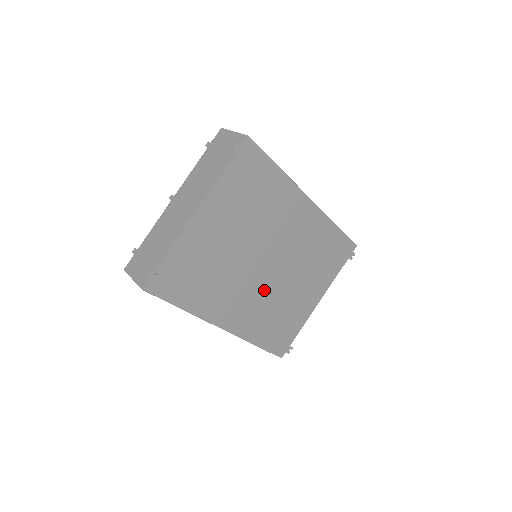
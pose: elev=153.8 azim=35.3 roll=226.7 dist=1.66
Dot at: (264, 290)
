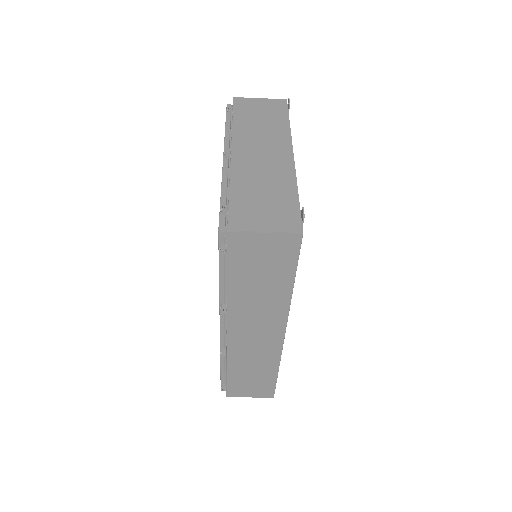
Dot at: occluded
